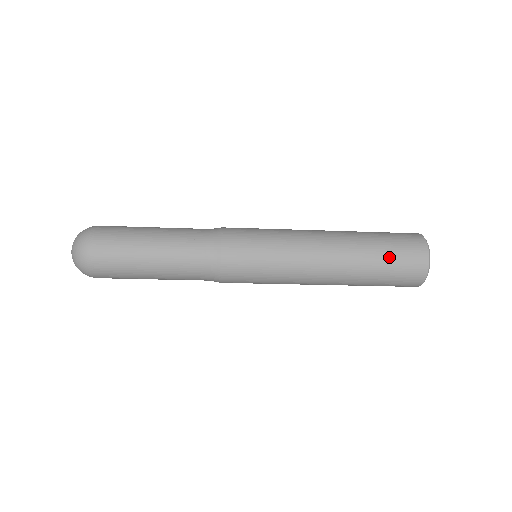
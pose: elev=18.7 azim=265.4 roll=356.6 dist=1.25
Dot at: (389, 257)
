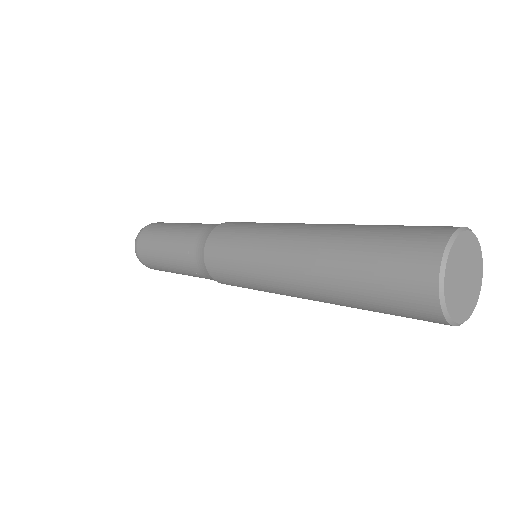
Dot at: (371, 284)
